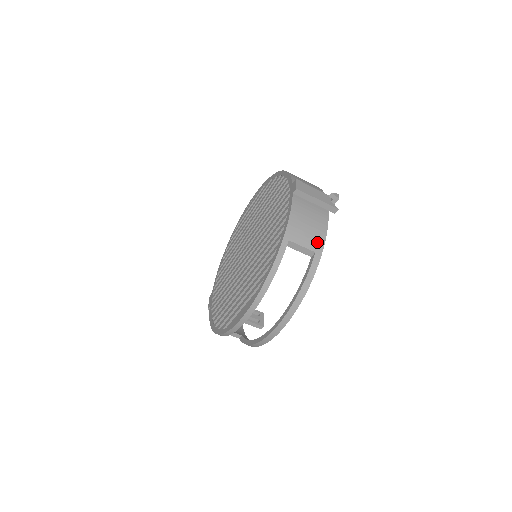
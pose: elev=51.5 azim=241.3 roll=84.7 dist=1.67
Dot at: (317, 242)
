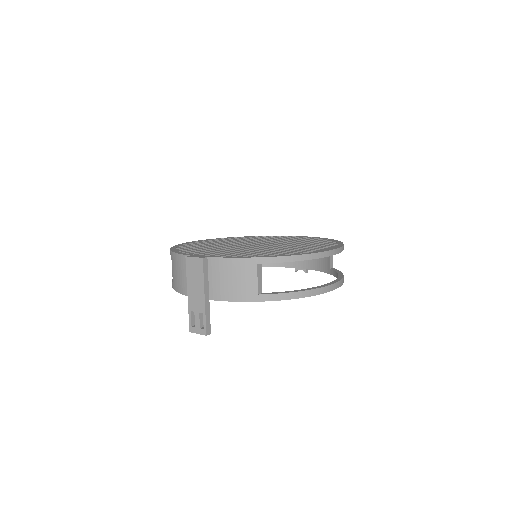
Dot at: occluded
